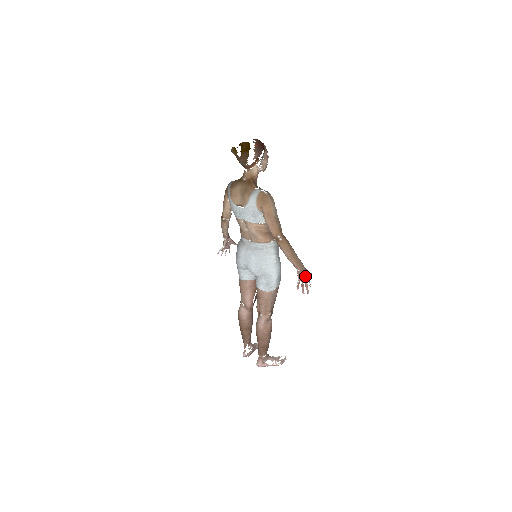
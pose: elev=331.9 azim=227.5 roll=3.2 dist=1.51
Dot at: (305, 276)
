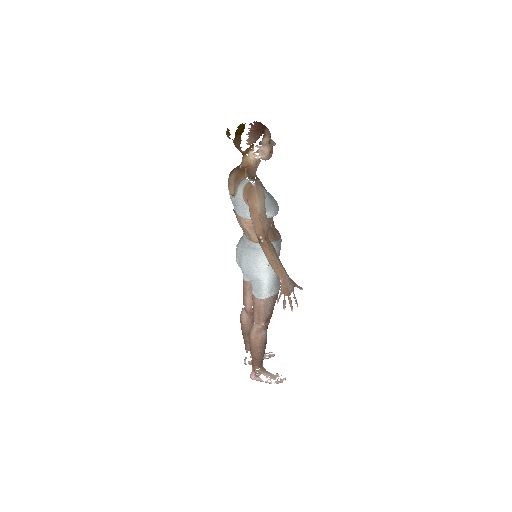
Dot at: (288, 290)
